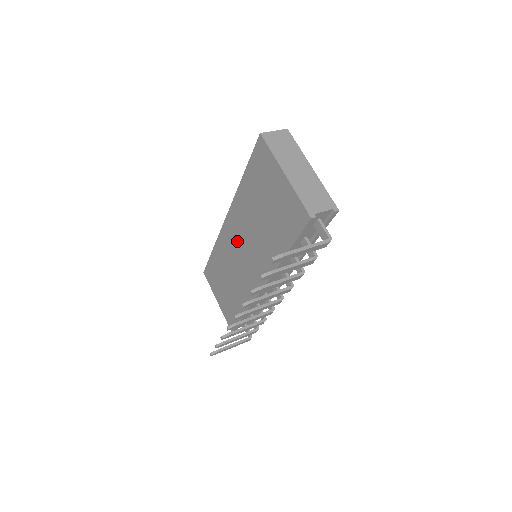
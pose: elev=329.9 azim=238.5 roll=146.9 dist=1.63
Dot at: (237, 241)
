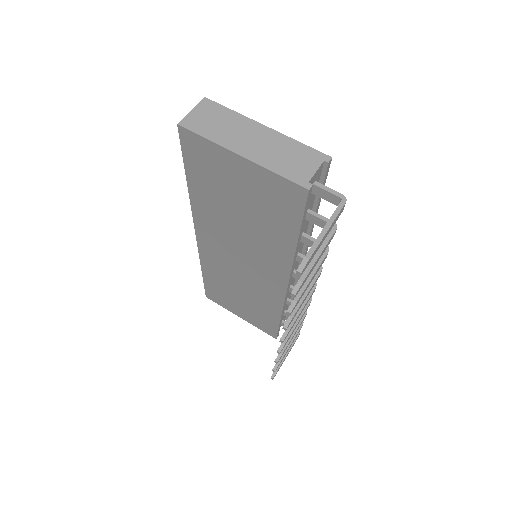
Dot at: (225, 253)
